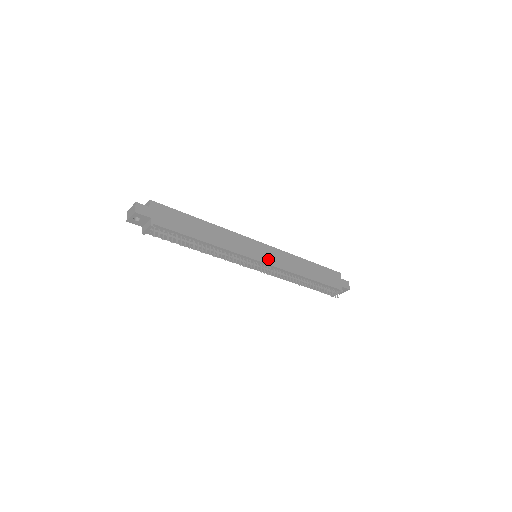
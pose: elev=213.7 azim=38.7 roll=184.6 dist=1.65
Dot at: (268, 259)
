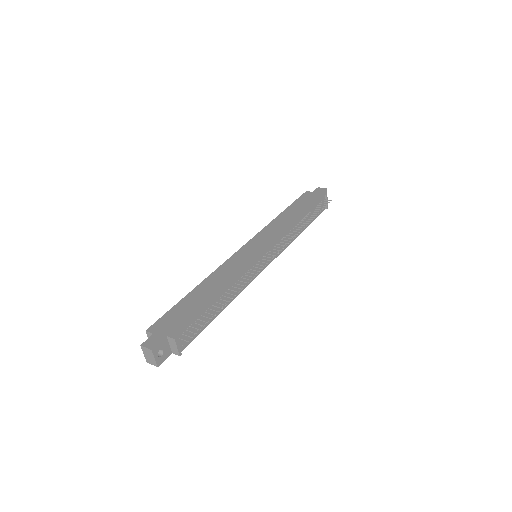
Dot at: (265, 245)
